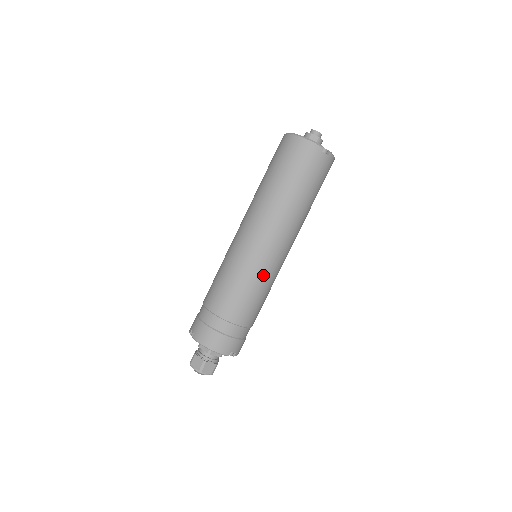
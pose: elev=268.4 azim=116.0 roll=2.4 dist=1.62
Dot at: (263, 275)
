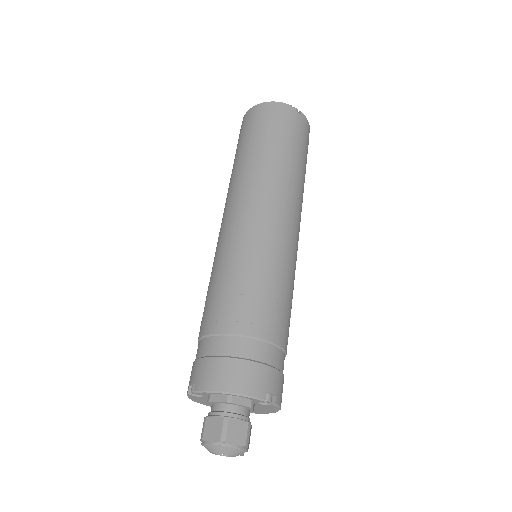
Dot at: (274, 257)
